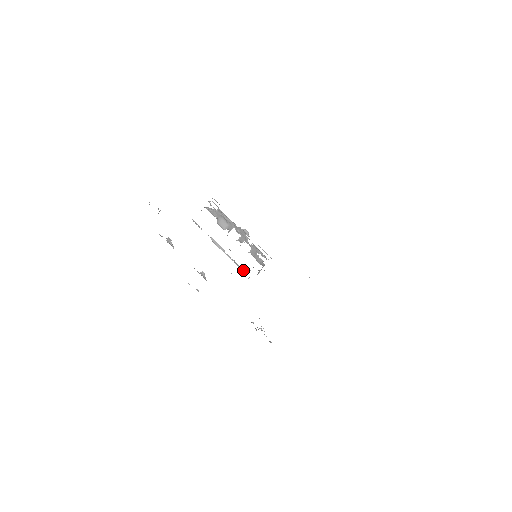
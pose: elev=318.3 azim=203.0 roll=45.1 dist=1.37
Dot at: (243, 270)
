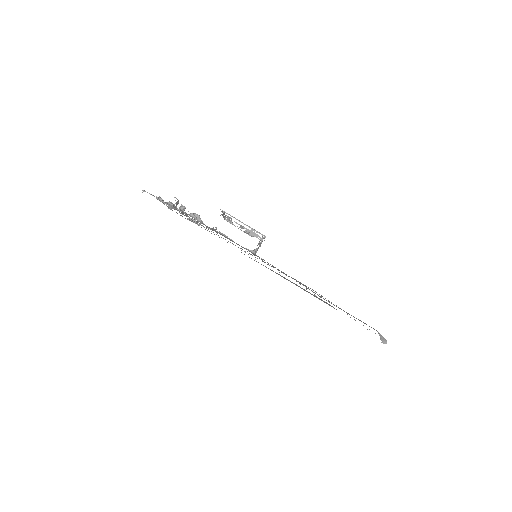
Dot at: (225, 218)
